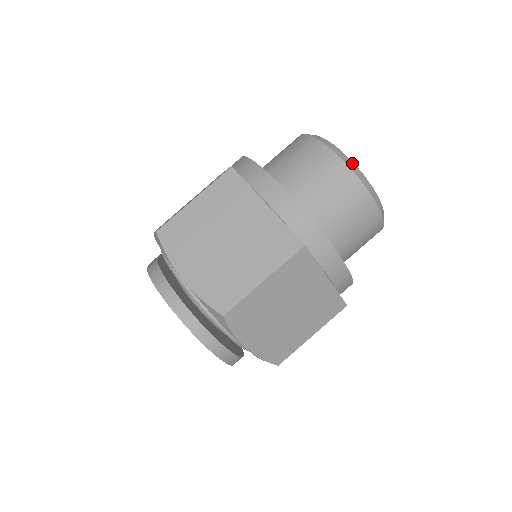
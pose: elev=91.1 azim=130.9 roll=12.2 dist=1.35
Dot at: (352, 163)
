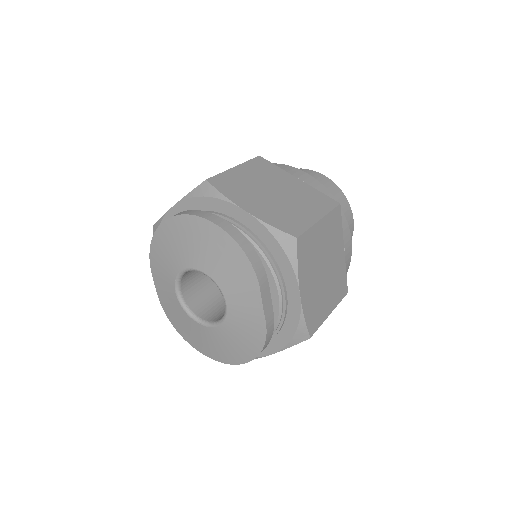
Dot at: occluded
